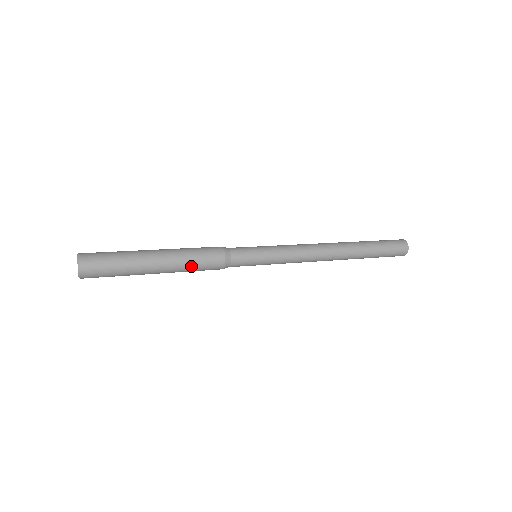
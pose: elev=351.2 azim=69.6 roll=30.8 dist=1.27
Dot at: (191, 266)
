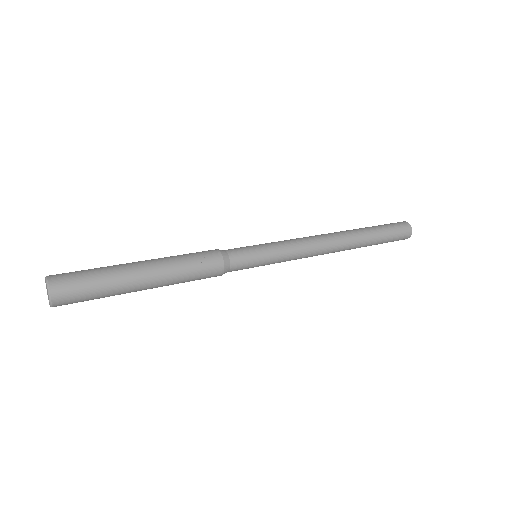
Dot at: (185, 280)
